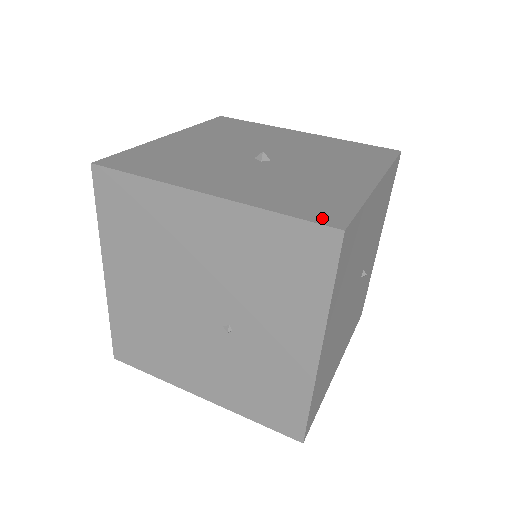
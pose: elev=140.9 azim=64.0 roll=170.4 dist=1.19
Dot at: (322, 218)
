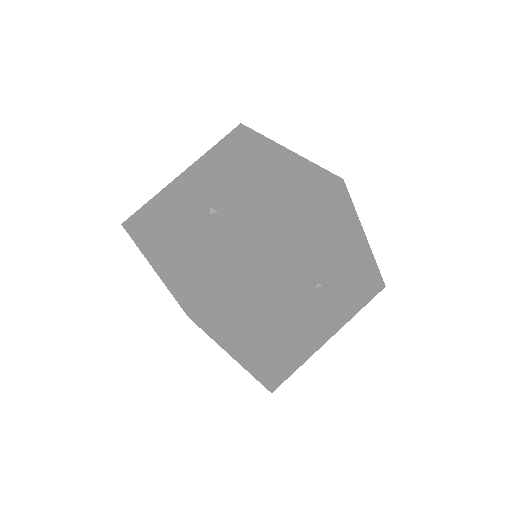
Dot at: (187, 300)
